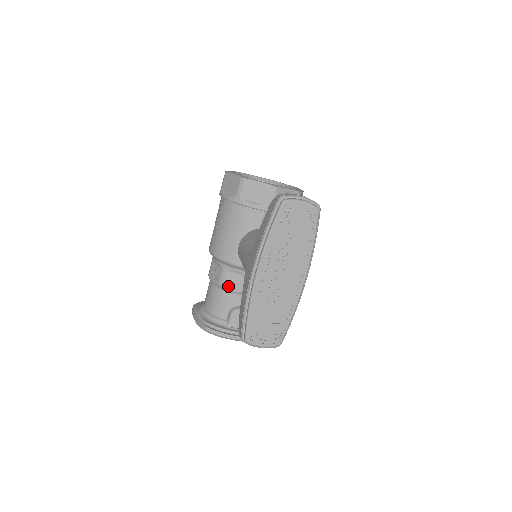
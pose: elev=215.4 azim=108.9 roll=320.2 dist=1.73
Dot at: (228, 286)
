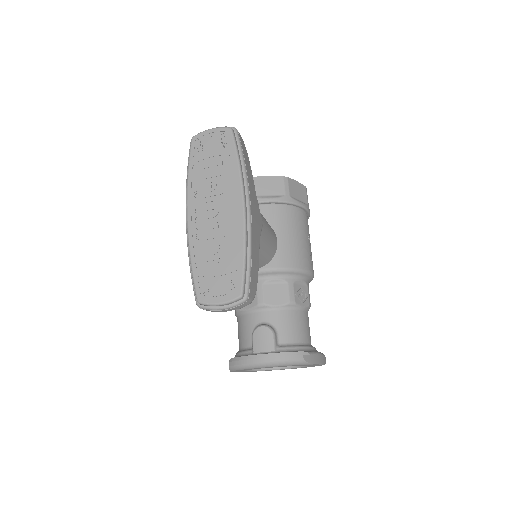
Dot at: occluded
